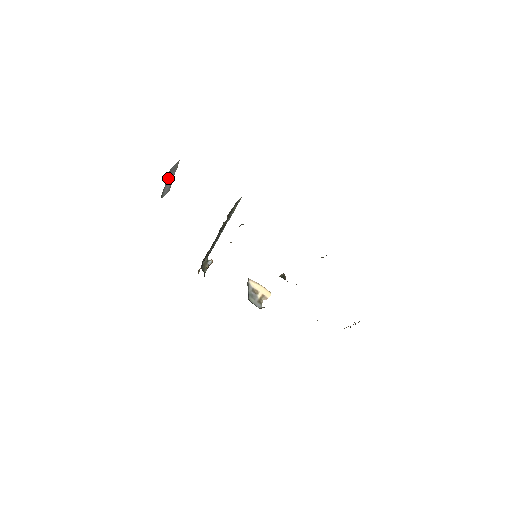
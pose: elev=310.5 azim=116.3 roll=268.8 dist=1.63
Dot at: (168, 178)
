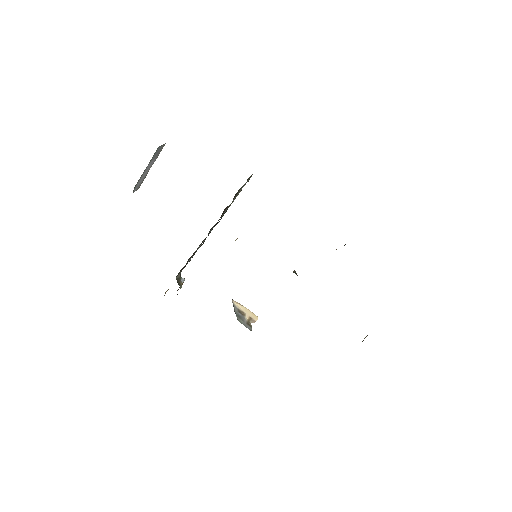
Dot at: (149, 163)
